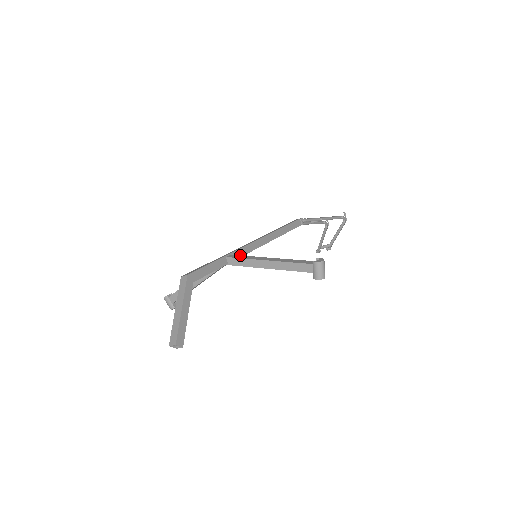
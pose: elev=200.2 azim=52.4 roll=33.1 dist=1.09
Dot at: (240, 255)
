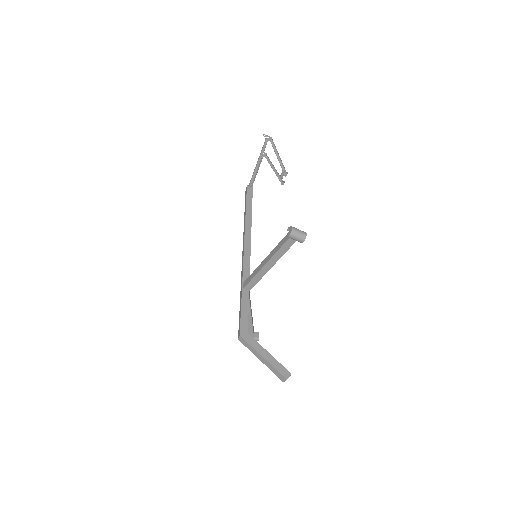
Dot at: (248, 277)
